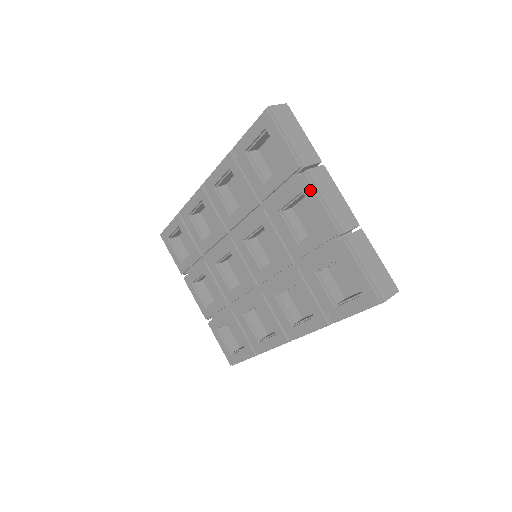
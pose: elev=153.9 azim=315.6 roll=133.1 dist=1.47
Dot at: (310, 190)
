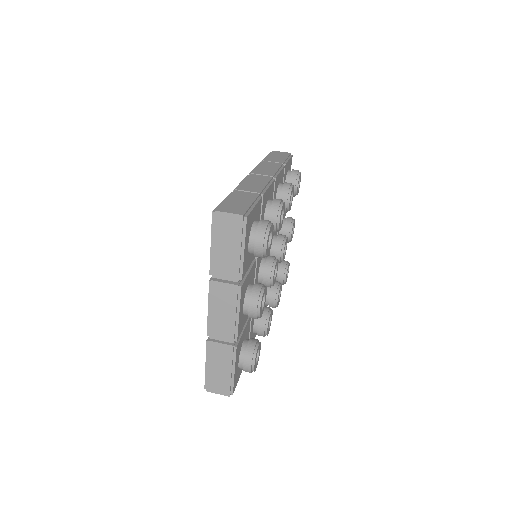
Dot at: (209, 293)
